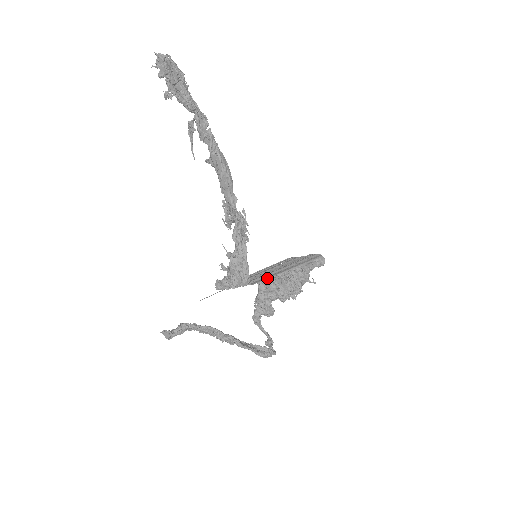
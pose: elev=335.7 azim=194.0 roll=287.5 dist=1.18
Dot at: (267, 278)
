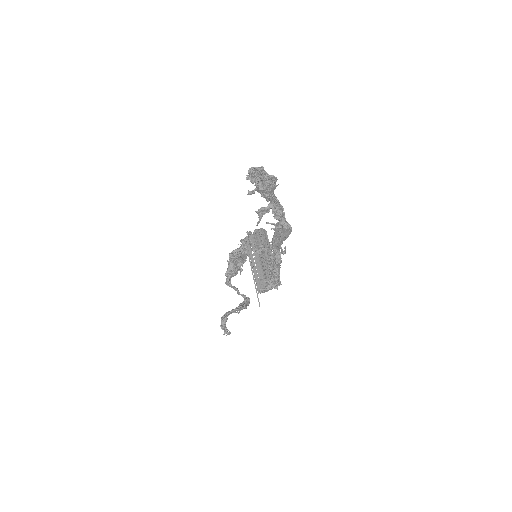
Dot at: occluded
